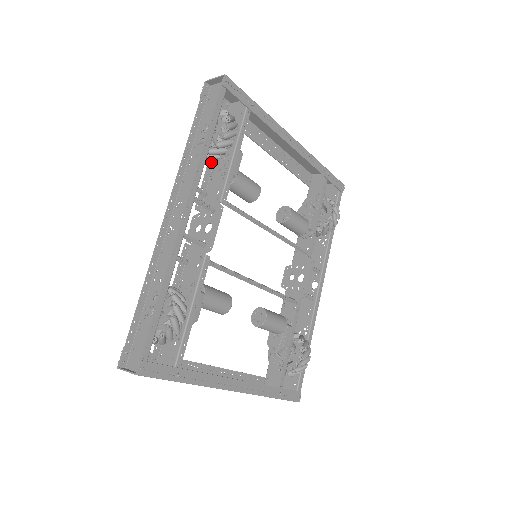
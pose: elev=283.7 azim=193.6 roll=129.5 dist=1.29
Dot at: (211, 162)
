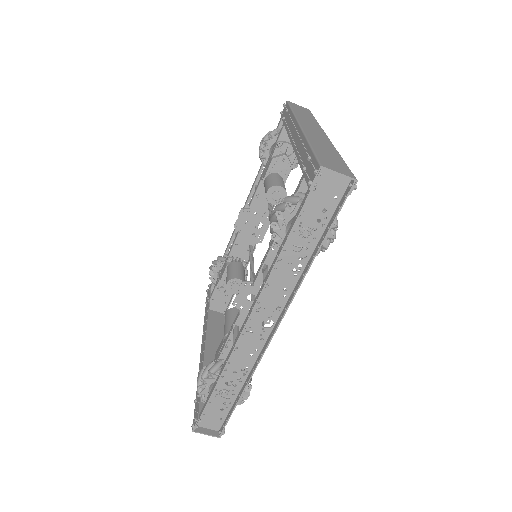
Dot at: occluded
